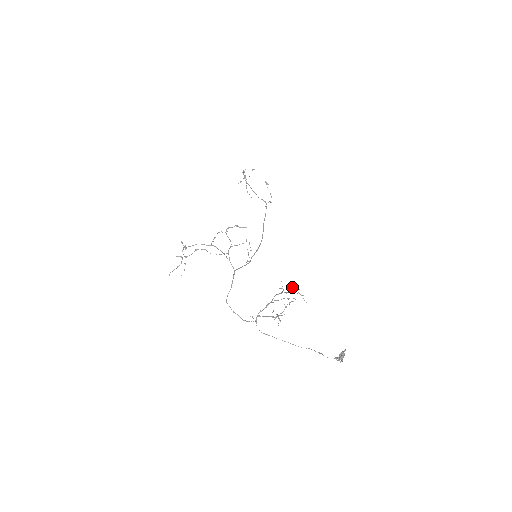
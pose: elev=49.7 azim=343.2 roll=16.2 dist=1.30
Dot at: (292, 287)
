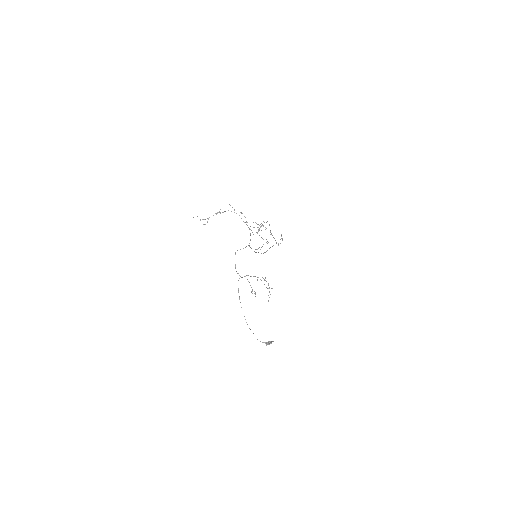
Dot at: occluded
